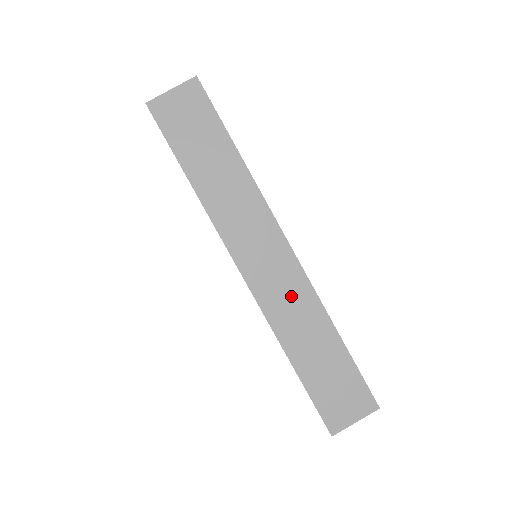
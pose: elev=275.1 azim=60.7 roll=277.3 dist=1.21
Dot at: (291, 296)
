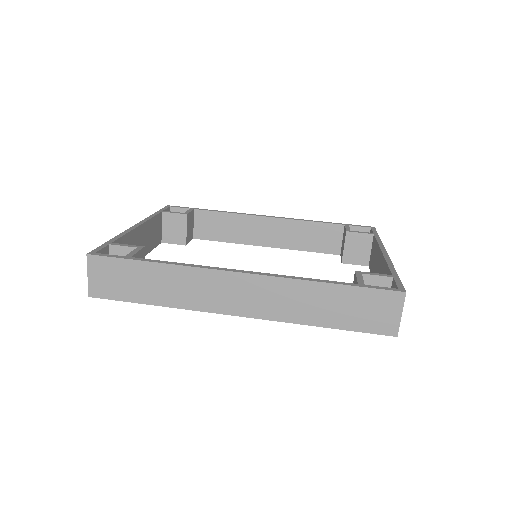
Dot at: (276, 296)
